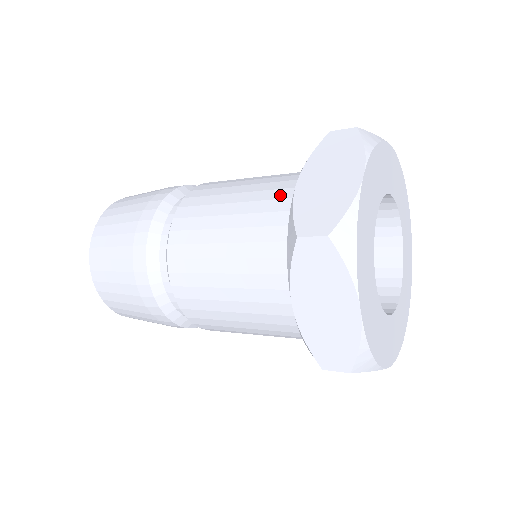
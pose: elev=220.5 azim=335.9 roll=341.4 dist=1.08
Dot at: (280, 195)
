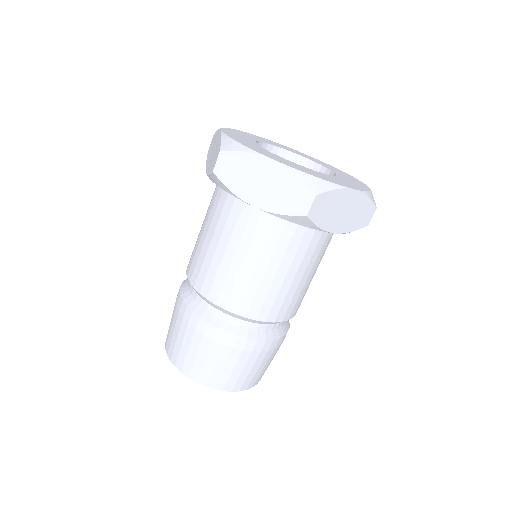
Dot at: (213, 194)
